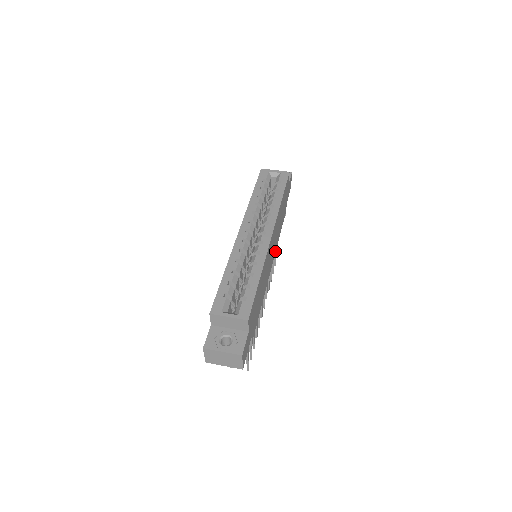
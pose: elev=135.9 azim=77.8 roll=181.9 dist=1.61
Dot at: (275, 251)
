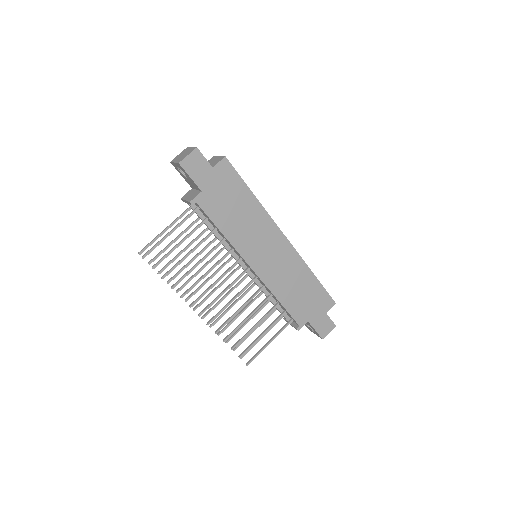
Dot at: (266, 284)
